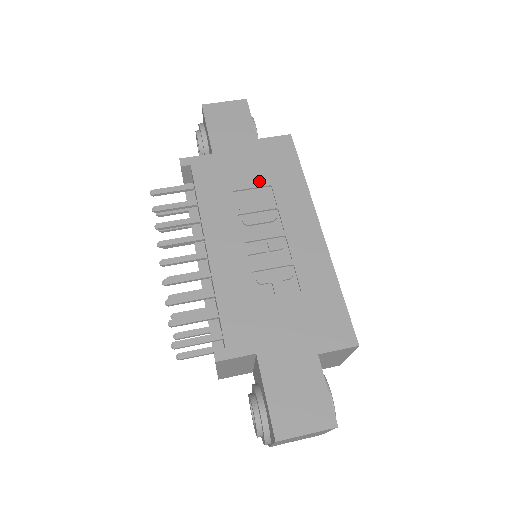
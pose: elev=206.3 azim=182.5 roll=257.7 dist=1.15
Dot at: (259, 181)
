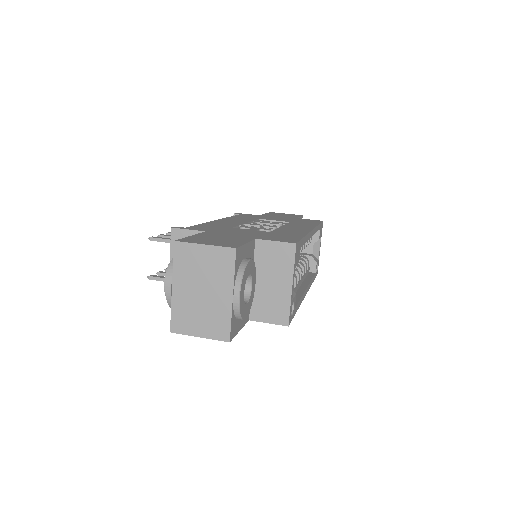
Dot at: (282, 220)
